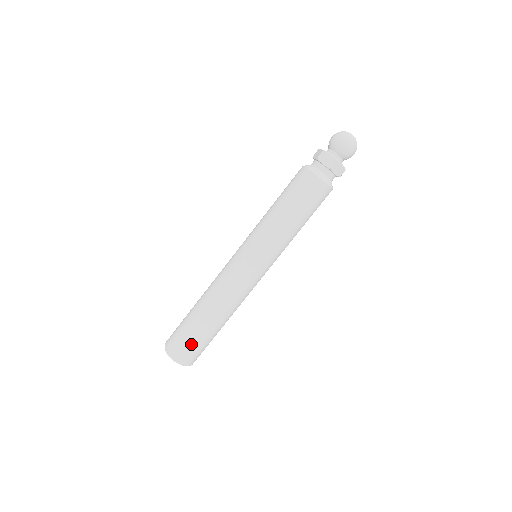
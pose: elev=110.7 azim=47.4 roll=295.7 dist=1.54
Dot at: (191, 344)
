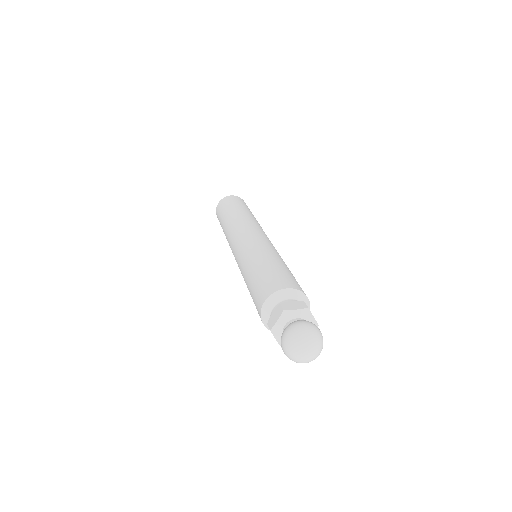
Dot at: occluded
